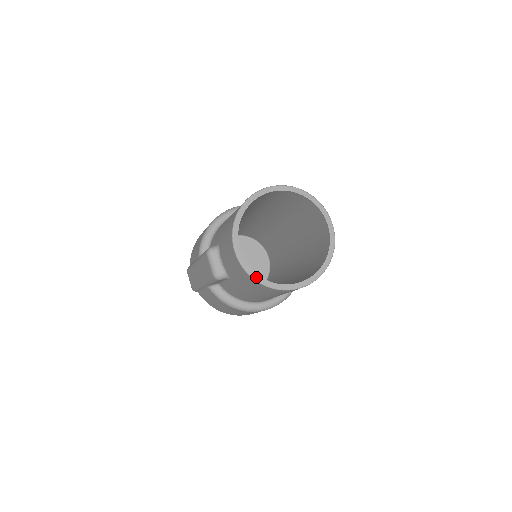
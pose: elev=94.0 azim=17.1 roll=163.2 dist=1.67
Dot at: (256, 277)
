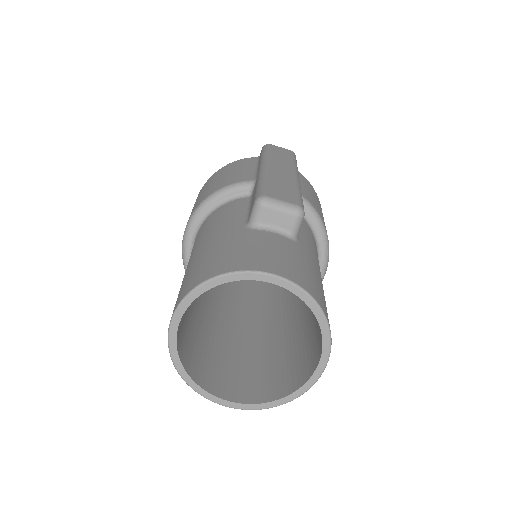
Dot at: (275, 404)
